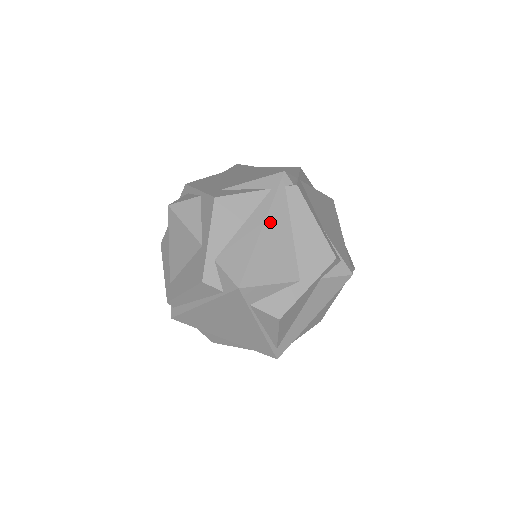
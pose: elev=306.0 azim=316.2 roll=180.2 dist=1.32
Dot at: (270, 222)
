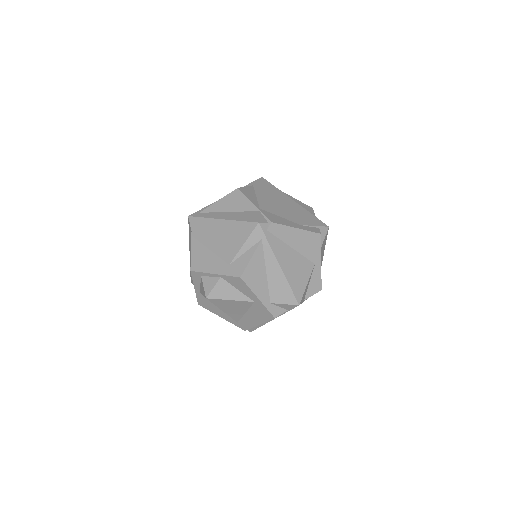
Dot at: (279, 258)
